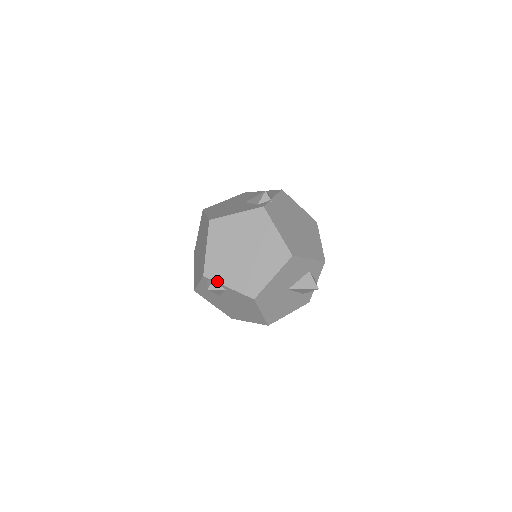
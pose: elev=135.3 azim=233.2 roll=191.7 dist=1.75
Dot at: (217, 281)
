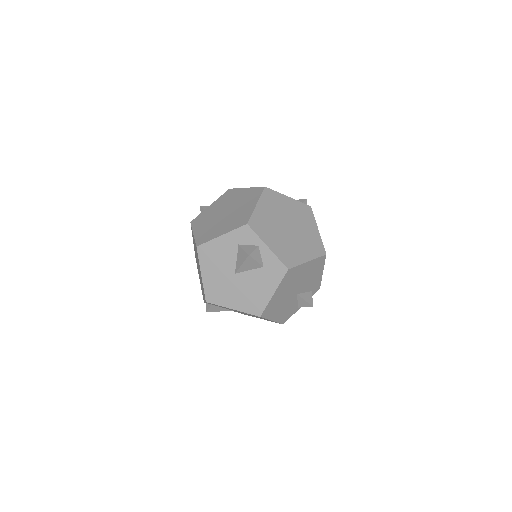
Dot at: occluded
